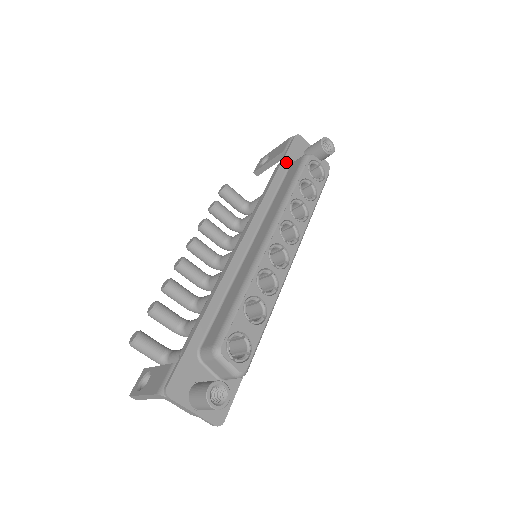
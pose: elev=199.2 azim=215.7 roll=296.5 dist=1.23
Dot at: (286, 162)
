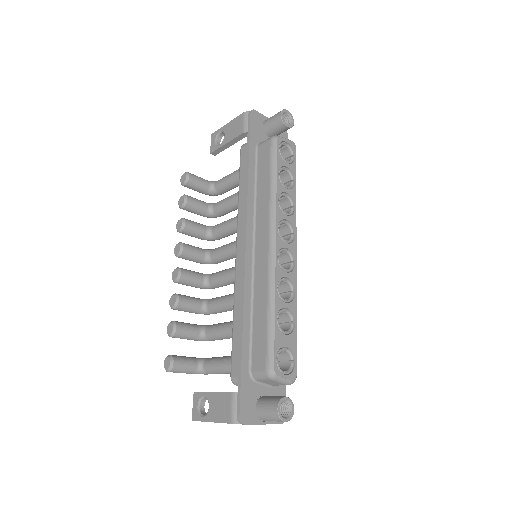
Dot at: (252, 148)
